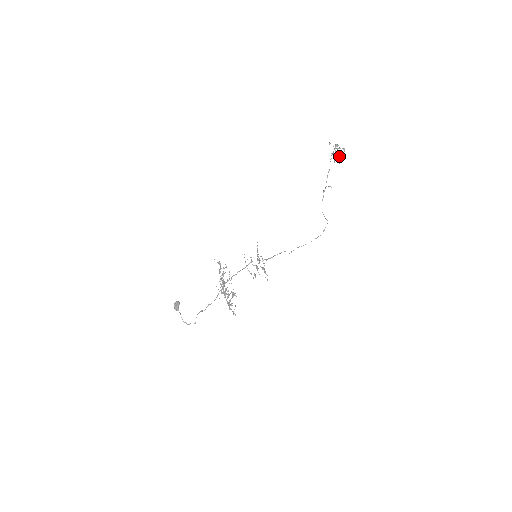
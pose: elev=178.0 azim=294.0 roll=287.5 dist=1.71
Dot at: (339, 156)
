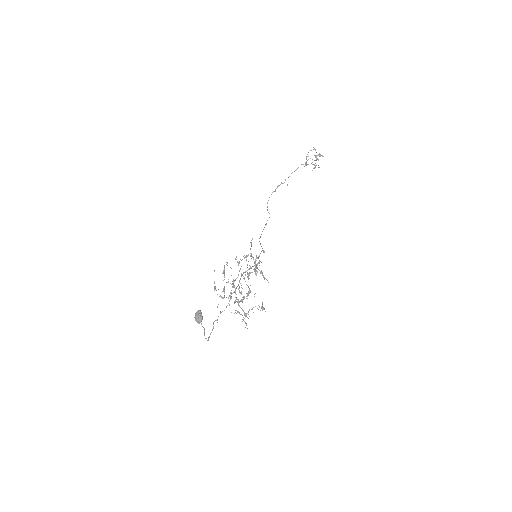
Dot at: (316, 165)
